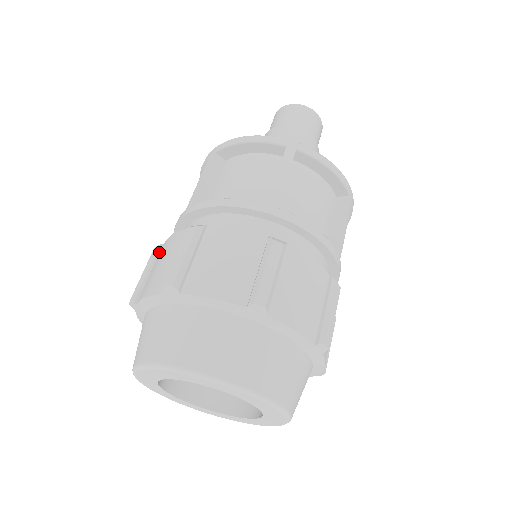
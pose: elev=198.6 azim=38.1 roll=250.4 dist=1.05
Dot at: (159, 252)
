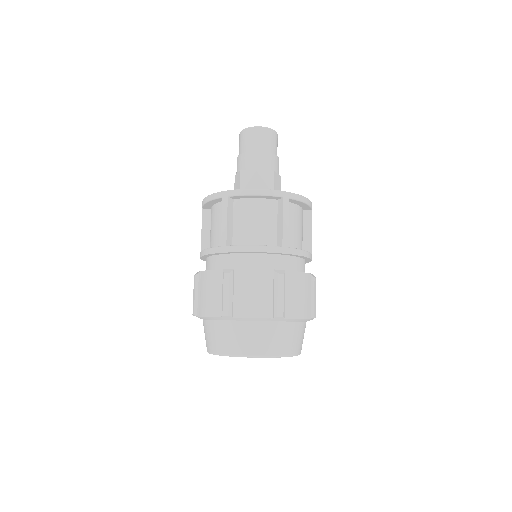
Dot at: occluded
